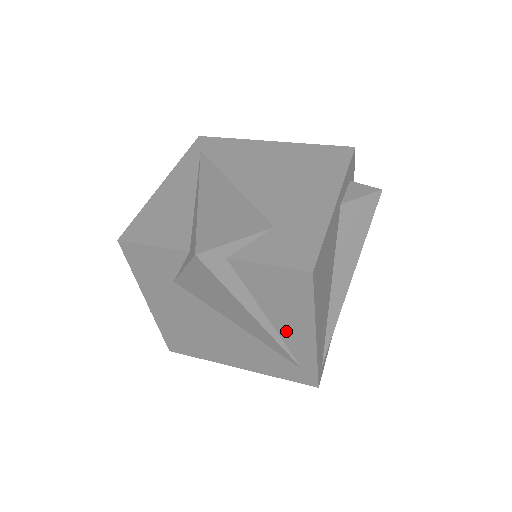
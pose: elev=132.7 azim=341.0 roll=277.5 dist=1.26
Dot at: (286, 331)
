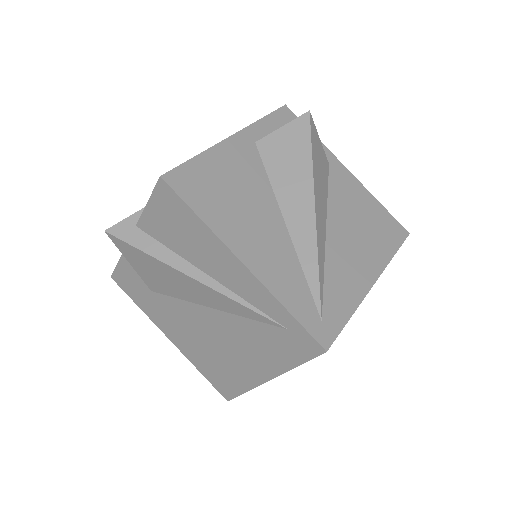
Dot at: (225, 277)
